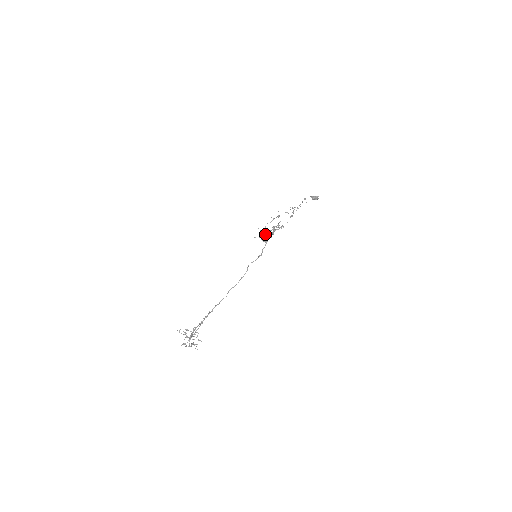
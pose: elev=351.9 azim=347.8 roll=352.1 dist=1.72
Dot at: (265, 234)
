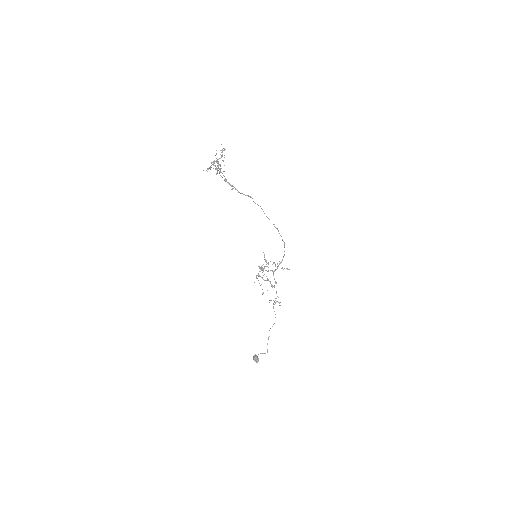
Dot at: (257, 275)
